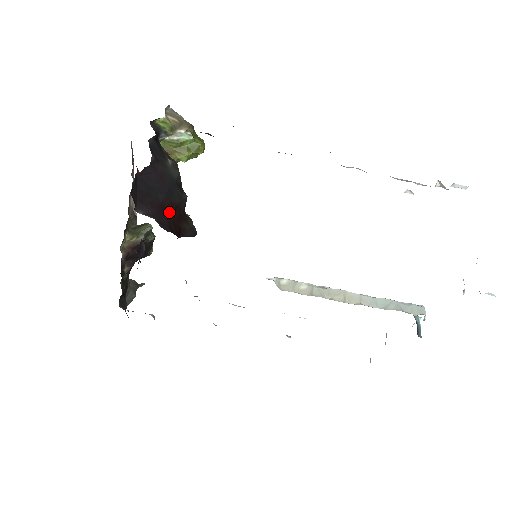
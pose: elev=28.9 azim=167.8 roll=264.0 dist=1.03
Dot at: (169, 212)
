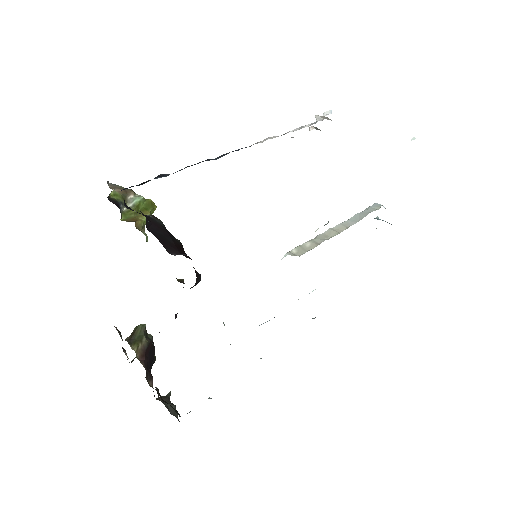
Dot at: occluded
